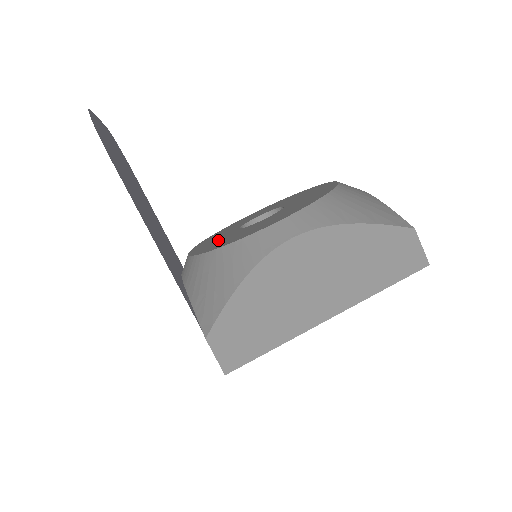
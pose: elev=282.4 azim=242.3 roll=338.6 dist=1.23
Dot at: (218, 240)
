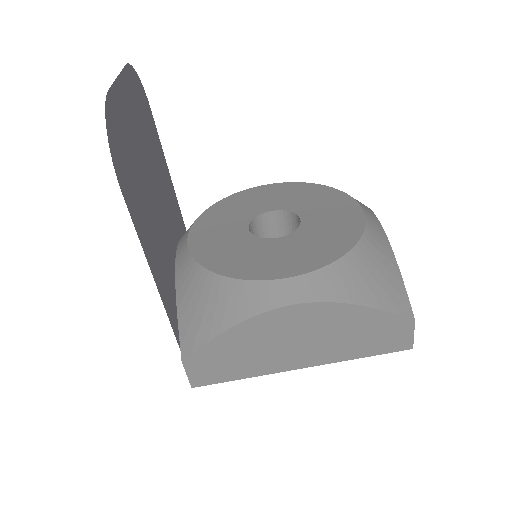
Dot at: (222, 239)
